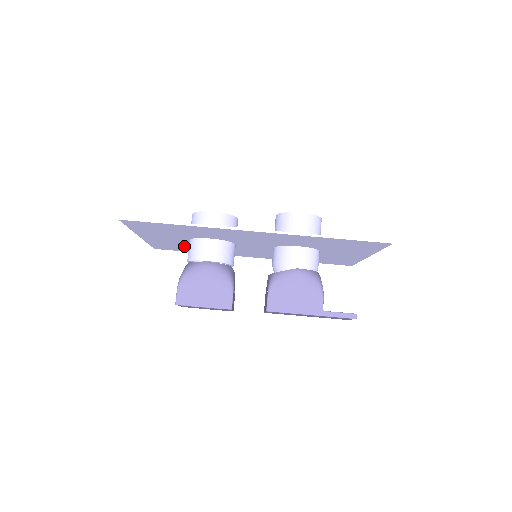
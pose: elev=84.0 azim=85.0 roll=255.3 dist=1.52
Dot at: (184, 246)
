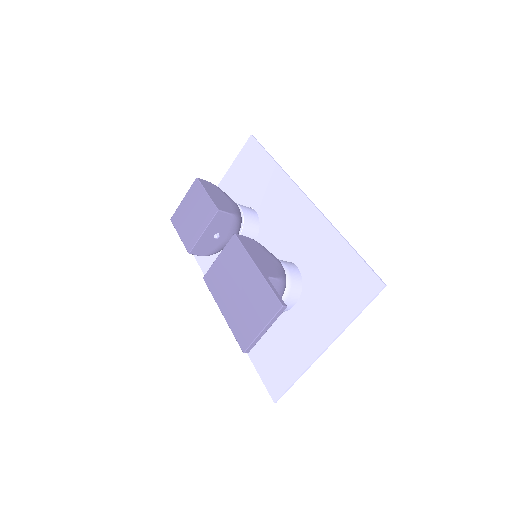
Dot at: occluded
